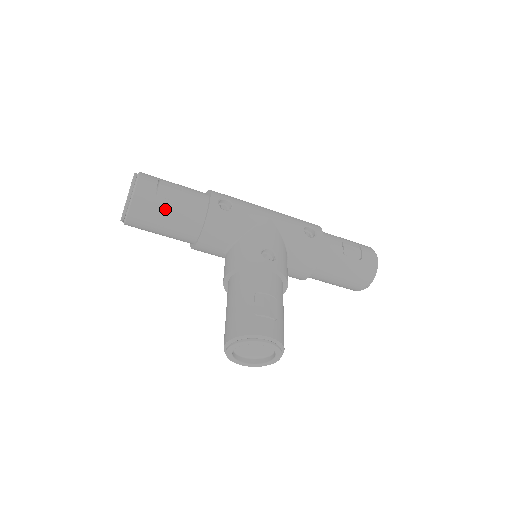
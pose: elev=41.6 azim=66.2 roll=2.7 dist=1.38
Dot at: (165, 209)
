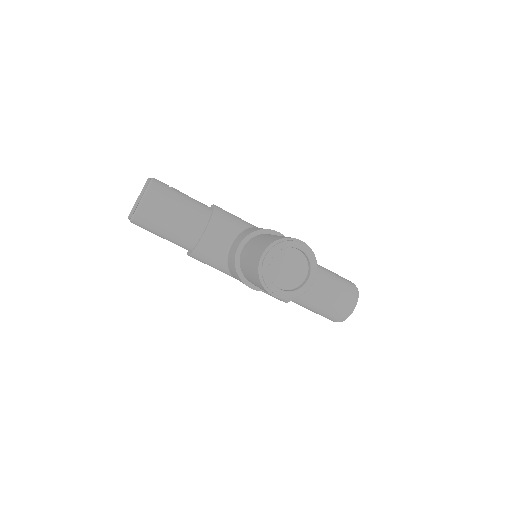
Dot at: (178, 197)
